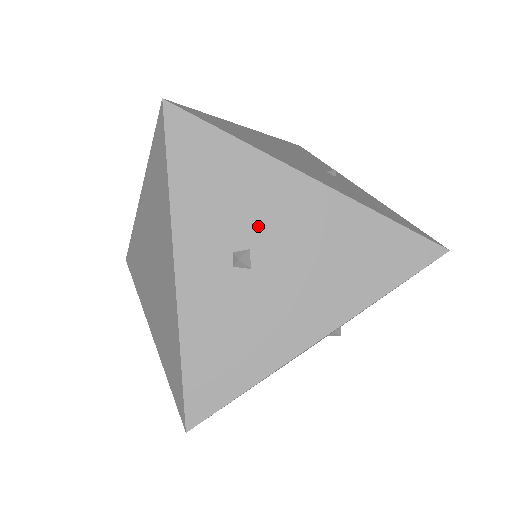
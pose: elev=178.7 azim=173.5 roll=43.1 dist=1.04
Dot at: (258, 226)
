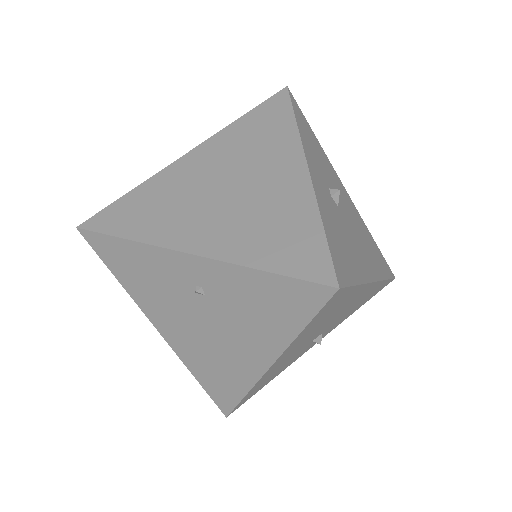
Dot at: (334, 187)
